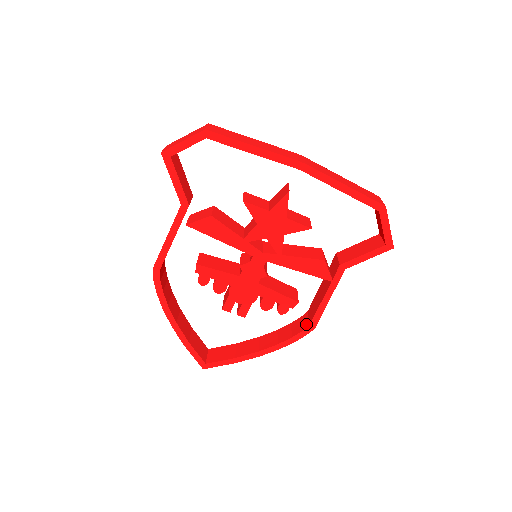
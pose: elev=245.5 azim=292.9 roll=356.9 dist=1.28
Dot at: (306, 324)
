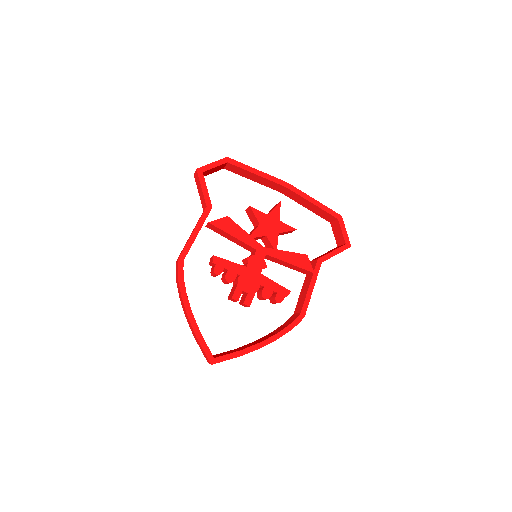
Dot at: (297, 315)
